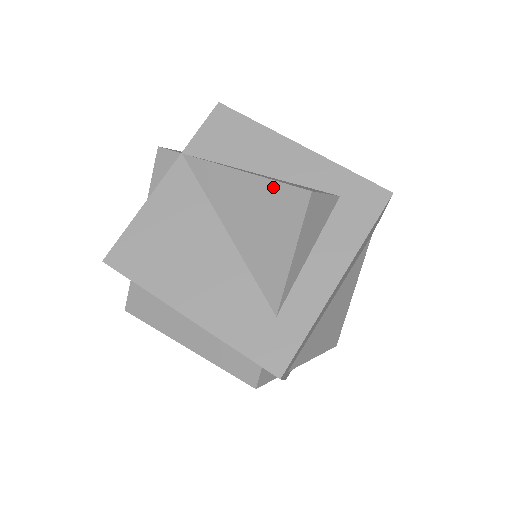
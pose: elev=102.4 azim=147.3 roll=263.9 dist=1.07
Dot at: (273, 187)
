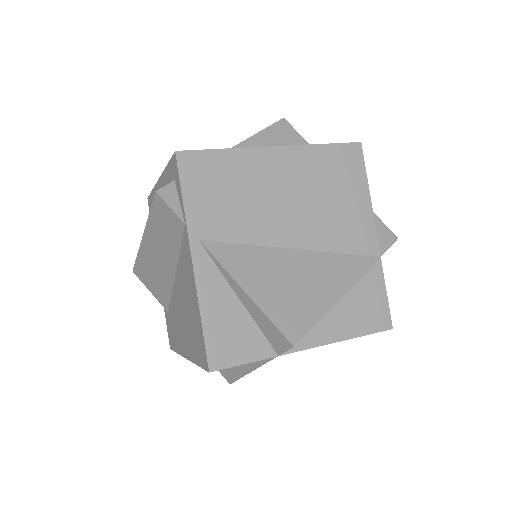
Dot at: occluded
